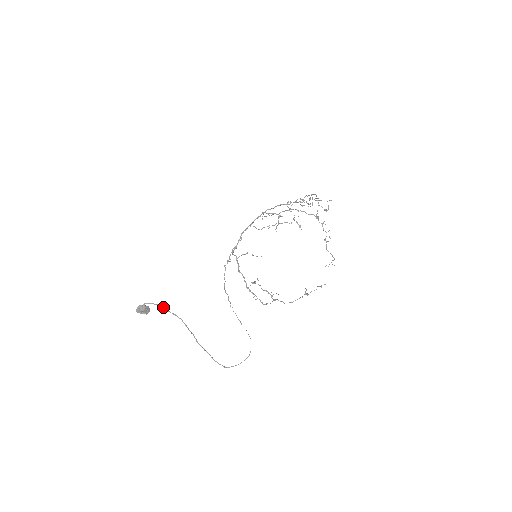
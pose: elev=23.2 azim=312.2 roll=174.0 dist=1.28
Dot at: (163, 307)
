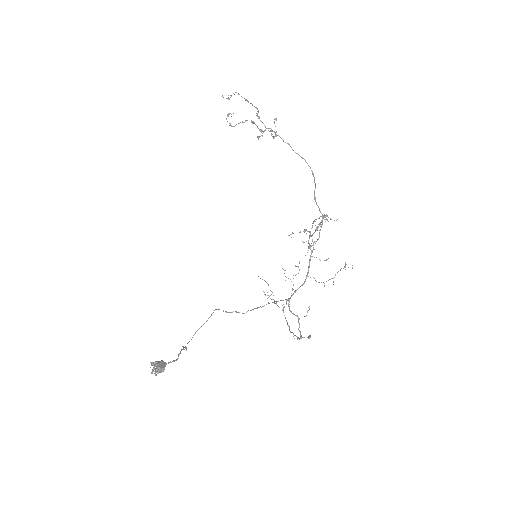
Dot at: (179, 354)
